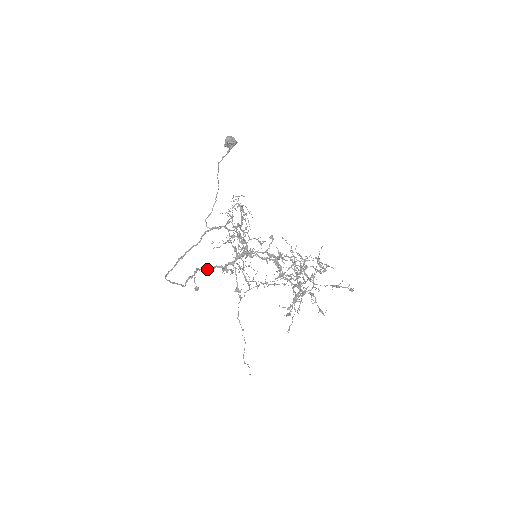
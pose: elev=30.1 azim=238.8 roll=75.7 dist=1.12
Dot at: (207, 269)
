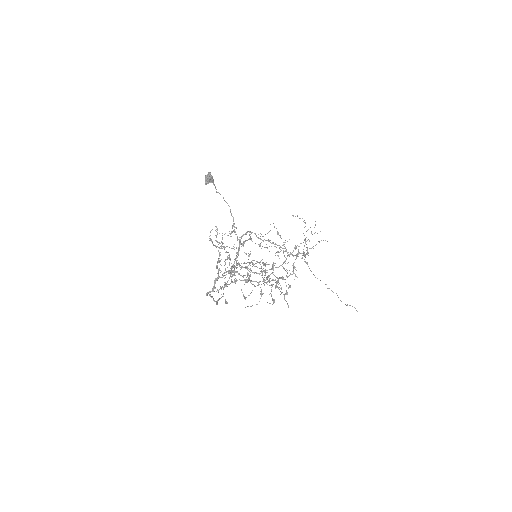
Dot at: (206, 295)
